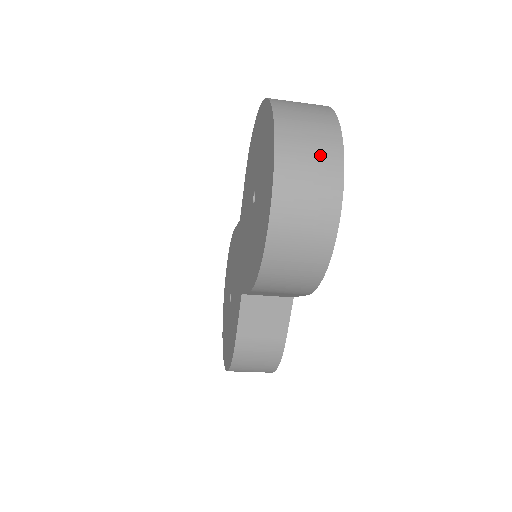
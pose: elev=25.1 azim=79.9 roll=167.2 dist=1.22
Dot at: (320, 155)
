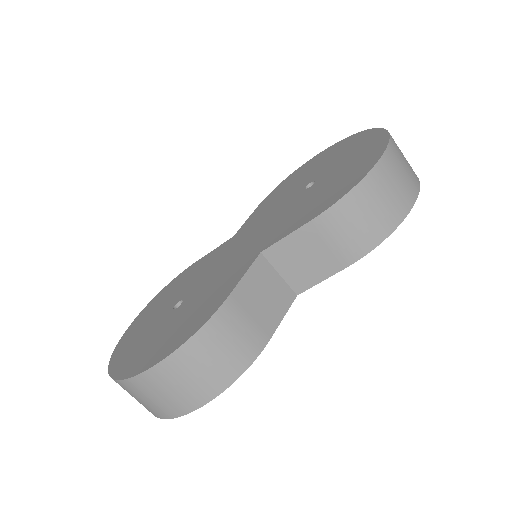
Dot at: occluded
